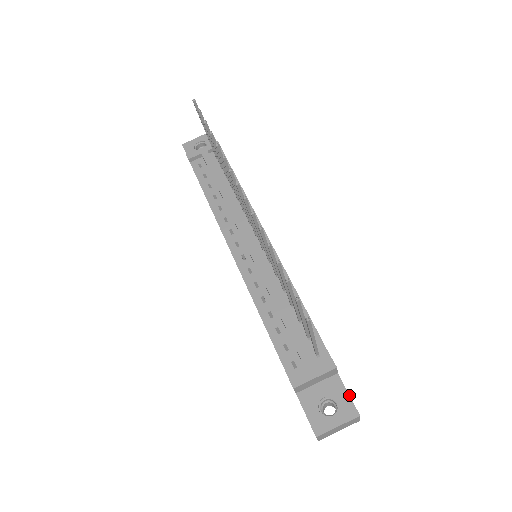
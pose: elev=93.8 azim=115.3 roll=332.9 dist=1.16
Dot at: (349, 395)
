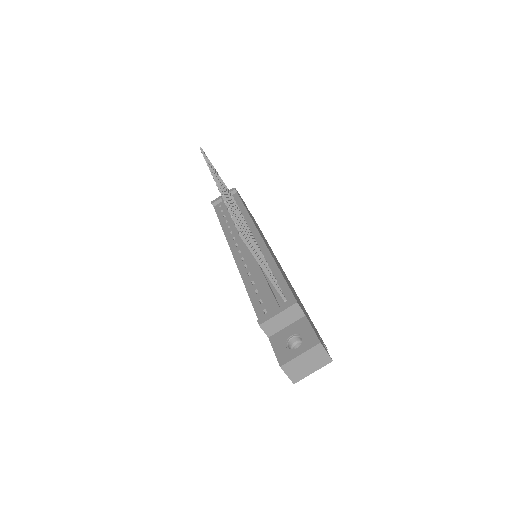
Dot at: (313, 329)
